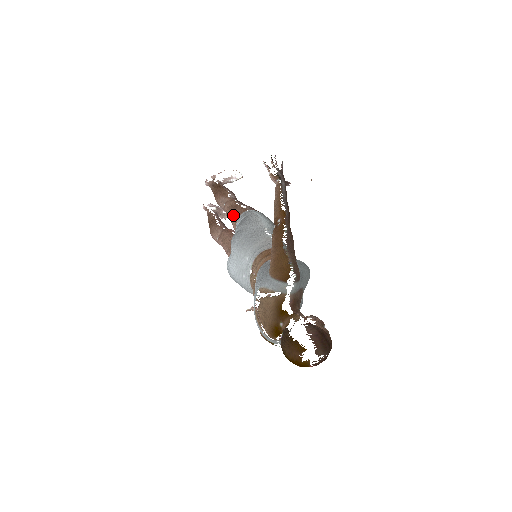
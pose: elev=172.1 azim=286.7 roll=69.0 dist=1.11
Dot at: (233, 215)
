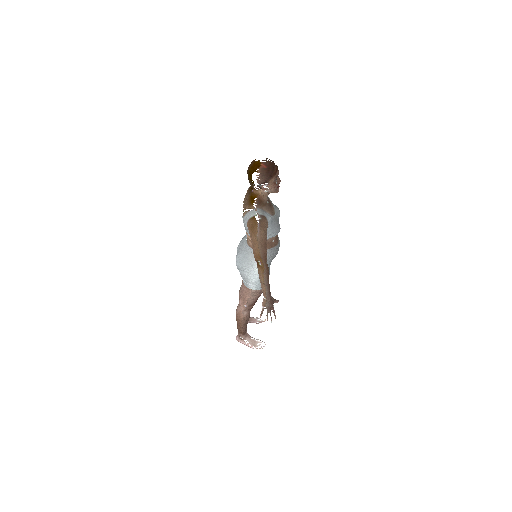
Dot at: occluded
